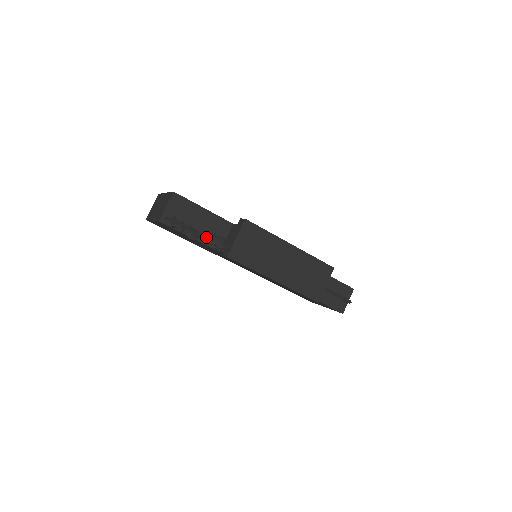
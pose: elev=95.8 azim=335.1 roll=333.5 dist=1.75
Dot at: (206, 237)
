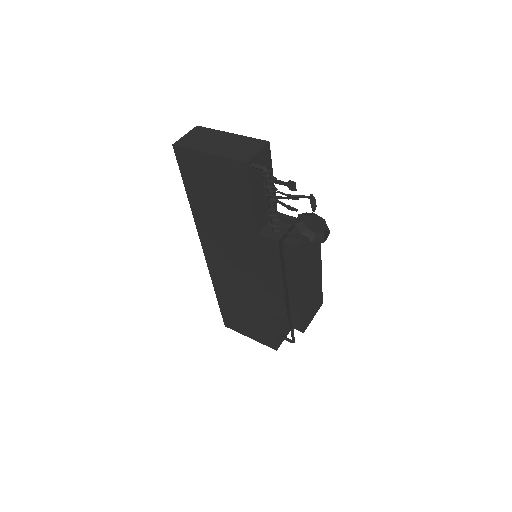
Dot at: (316, 216)
